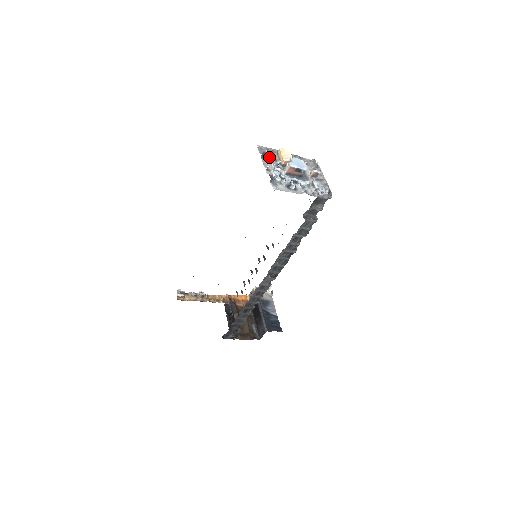
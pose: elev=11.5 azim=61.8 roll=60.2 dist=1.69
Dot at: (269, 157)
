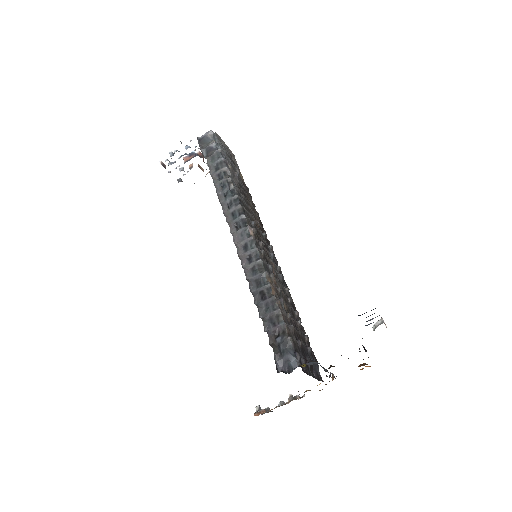
Dot at: occluded
